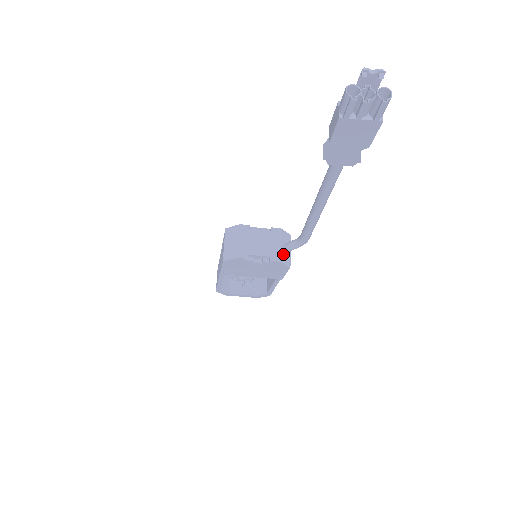
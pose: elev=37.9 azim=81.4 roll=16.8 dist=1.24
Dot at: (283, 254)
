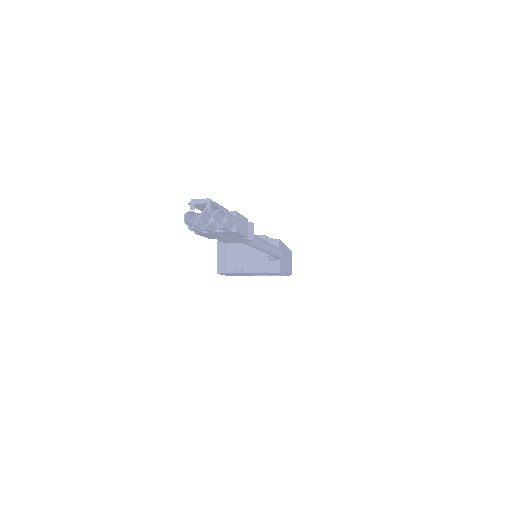
Dot at: (269, 263)
